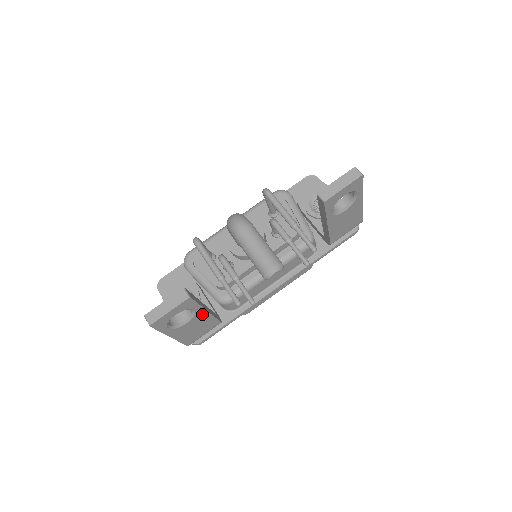
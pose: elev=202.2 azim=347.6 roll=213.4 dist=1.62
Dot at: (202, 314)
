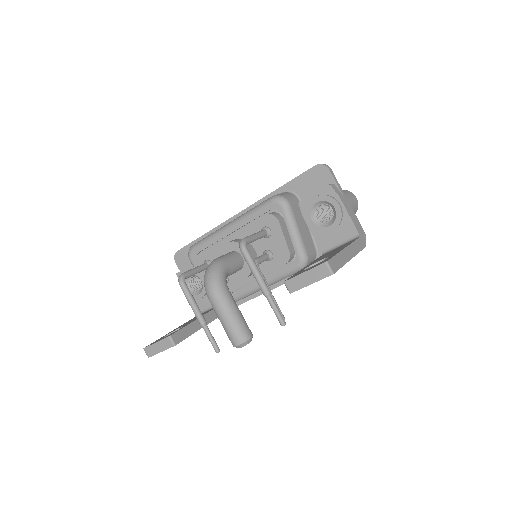
Dot at: occluded
